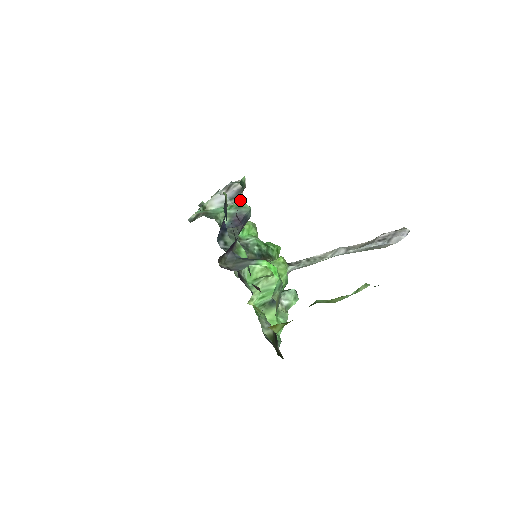
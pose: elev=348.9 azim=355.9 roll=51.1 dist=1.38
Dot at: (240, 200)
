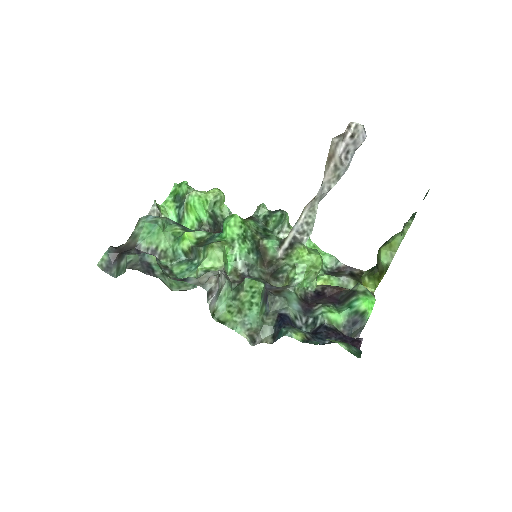
Dot at: occluded
